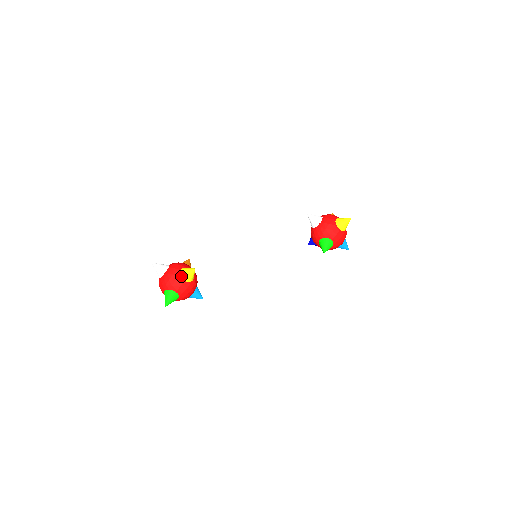
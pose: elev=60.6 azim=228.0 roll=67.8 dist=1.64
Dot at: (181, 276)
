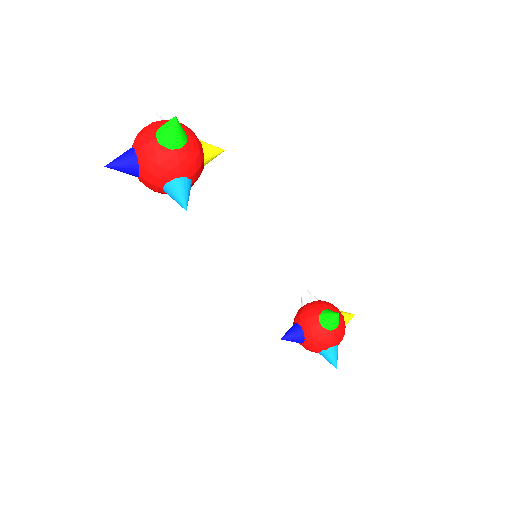
Dot at: occluded
